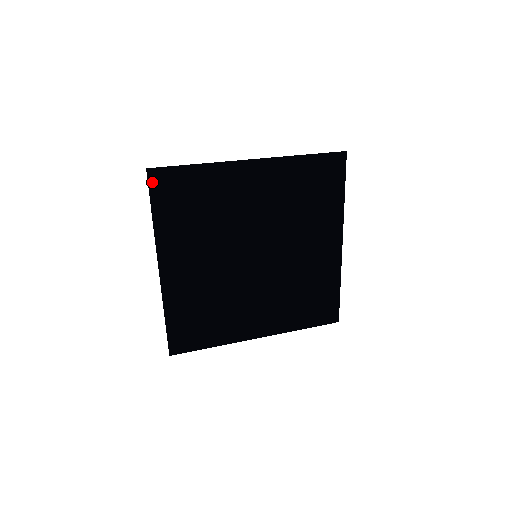
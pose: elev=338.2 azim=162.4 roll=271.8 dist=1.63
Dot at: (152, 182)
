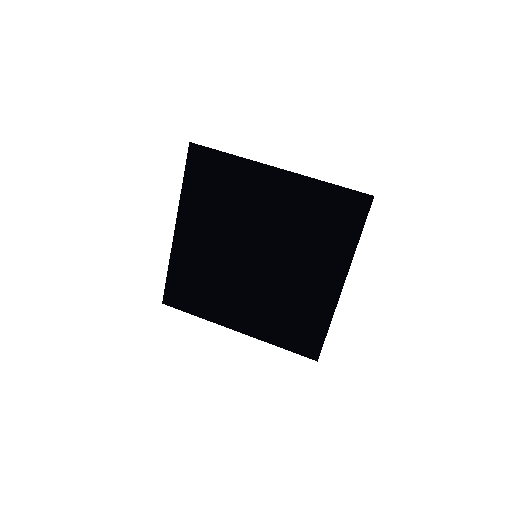
Dot at: (191, 155)
